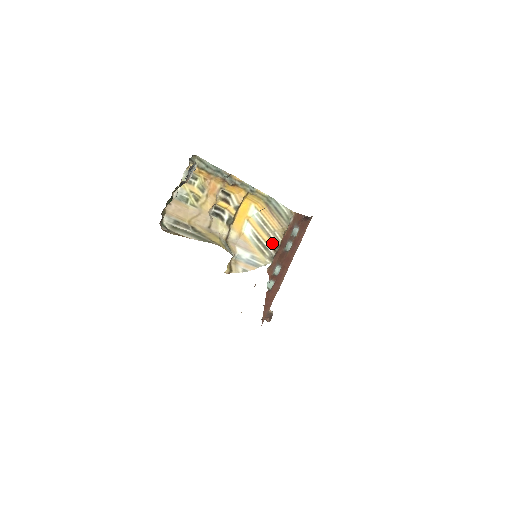
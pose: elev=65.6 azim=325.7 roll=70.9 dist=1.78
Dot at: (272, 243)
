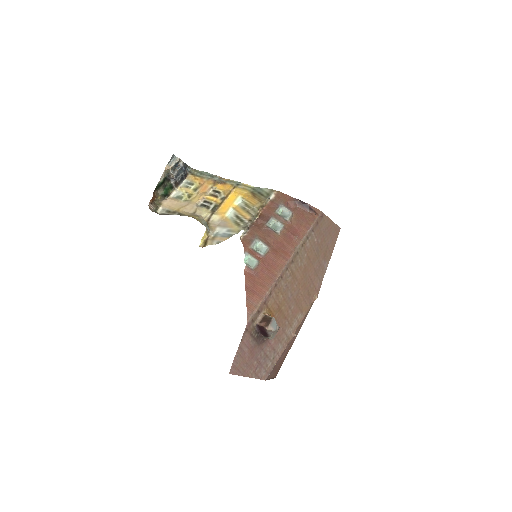
Dot at: (249, 216)
